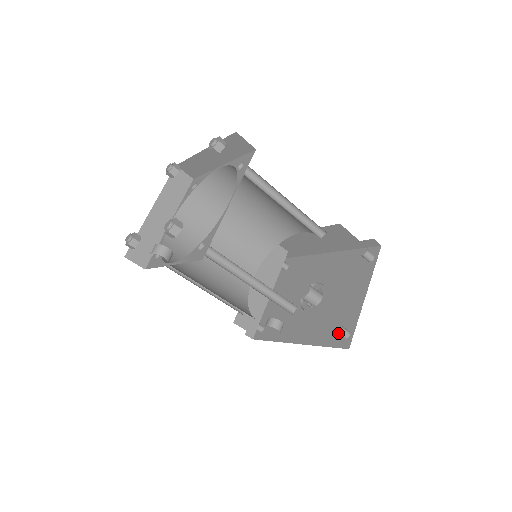
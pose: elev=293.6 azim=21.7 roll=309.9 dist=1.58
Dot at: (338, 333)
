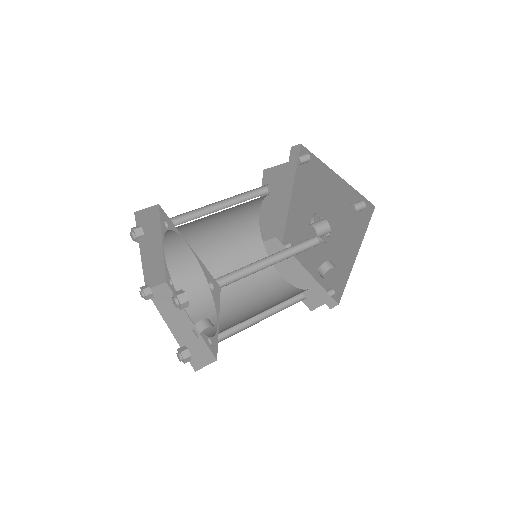
Dot at: (356, 210)
